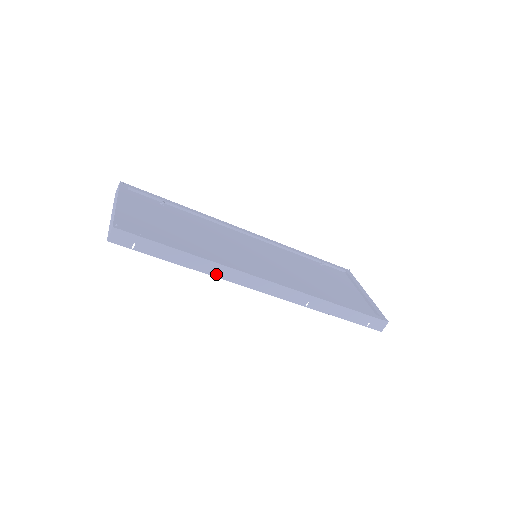
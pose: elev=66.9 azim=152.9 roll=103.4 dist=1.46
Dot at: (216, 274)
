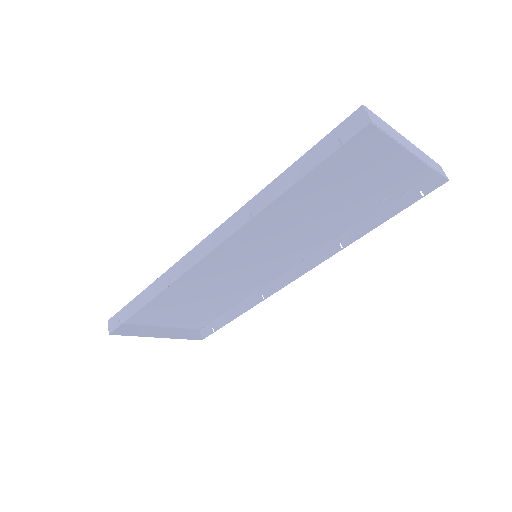
Dot at: occluded
